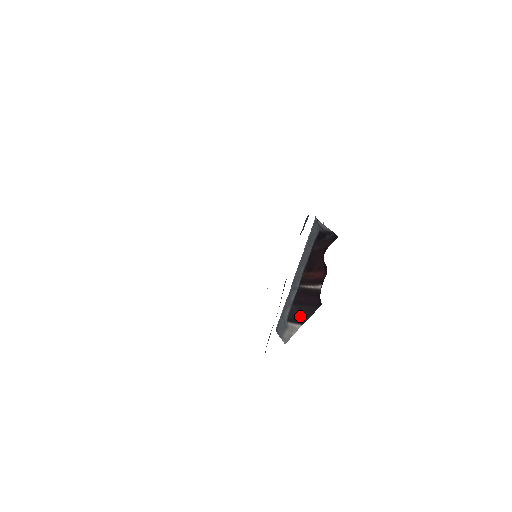
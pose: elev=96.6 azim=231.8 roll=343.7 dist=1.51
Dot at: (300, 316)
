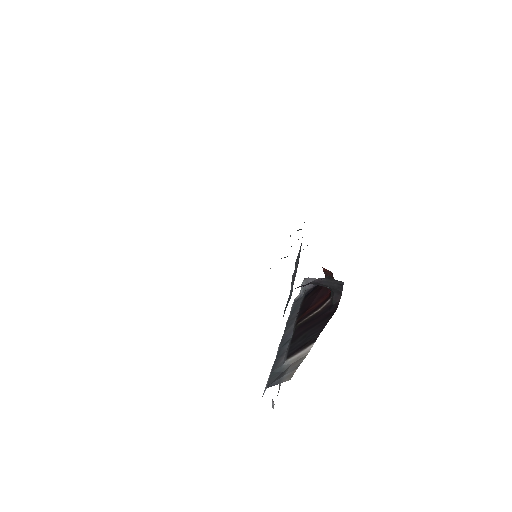
Dot at: (308, 338)
